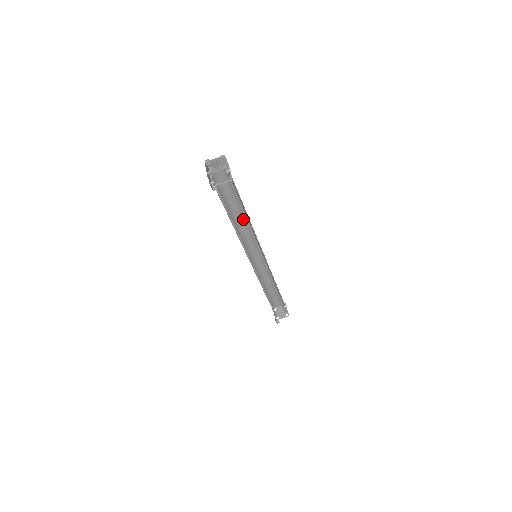
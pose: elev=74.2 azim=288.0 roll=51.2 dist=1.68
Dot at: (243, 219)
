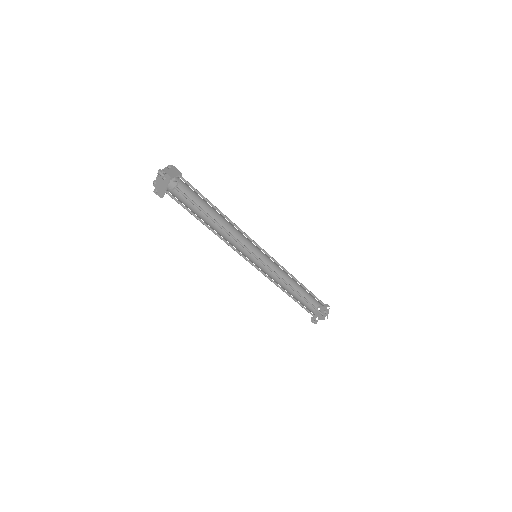
Dot at: (226, 221)
